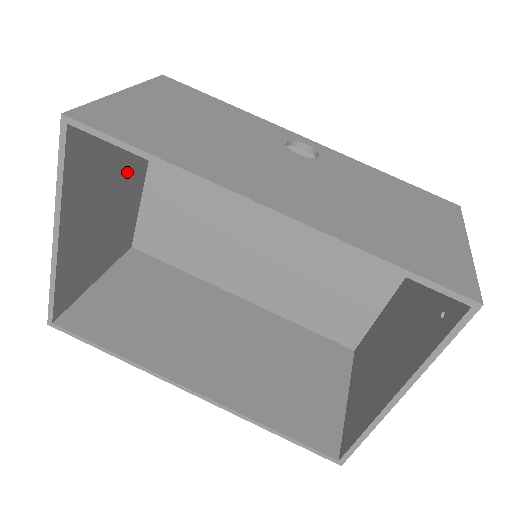
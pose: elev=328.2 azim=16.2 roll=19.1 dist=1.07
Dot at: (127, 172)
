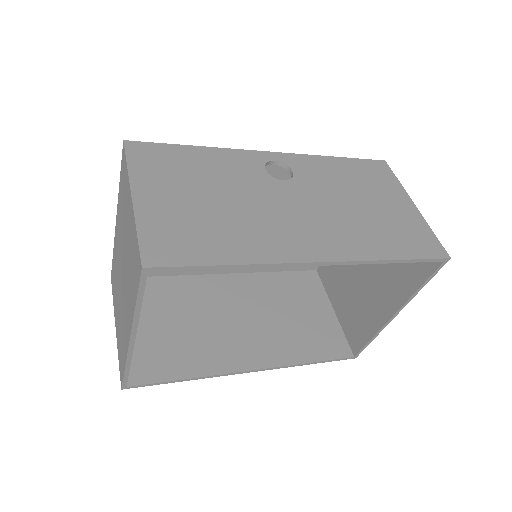
Dot at: occluded
